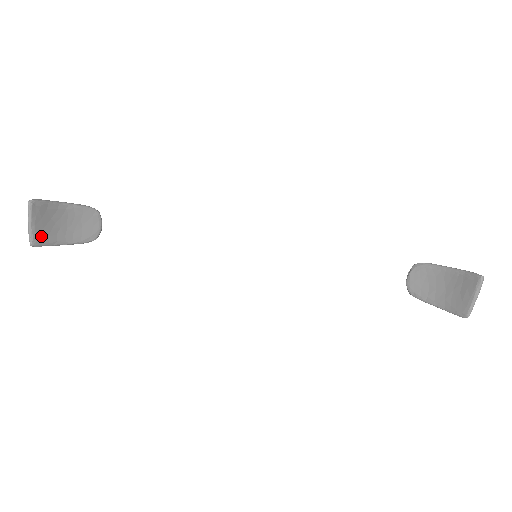
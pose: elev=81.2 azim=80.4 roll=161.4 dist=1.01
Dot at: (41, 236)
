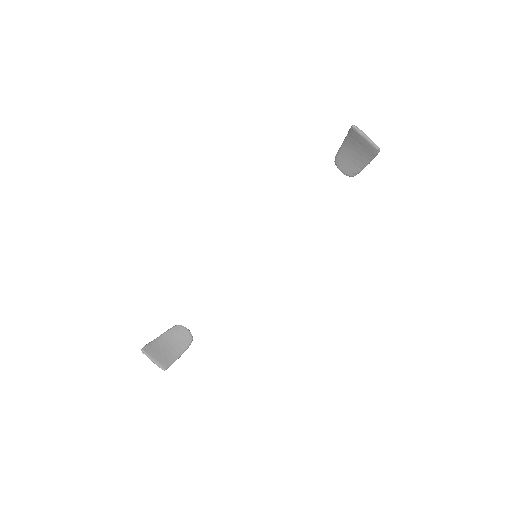
Dot at: (164, 361)
